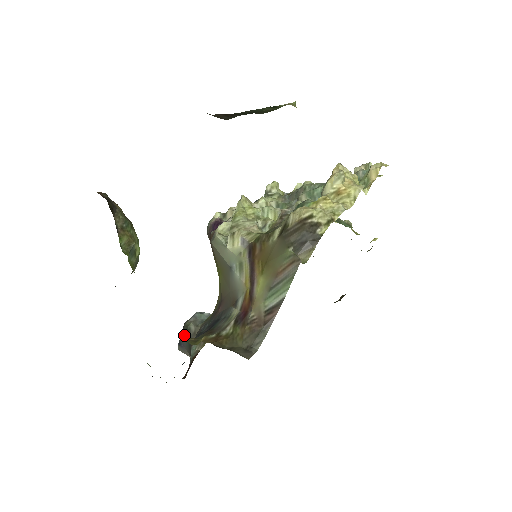
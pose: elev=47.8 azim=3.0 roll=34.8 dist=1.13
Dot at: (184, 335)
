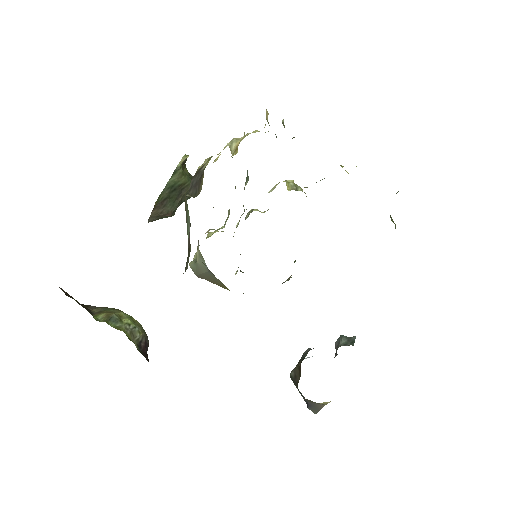
Dot at: (298, 390)
